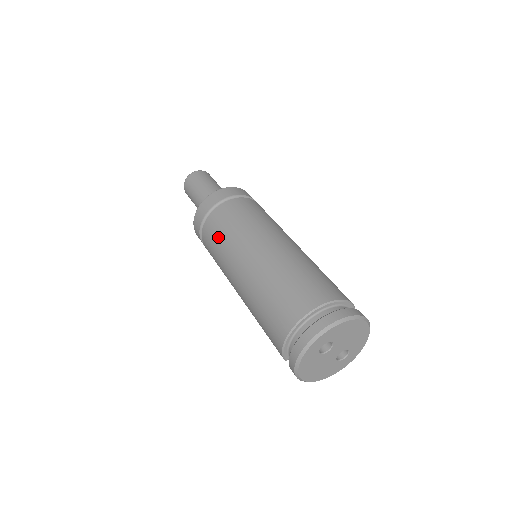
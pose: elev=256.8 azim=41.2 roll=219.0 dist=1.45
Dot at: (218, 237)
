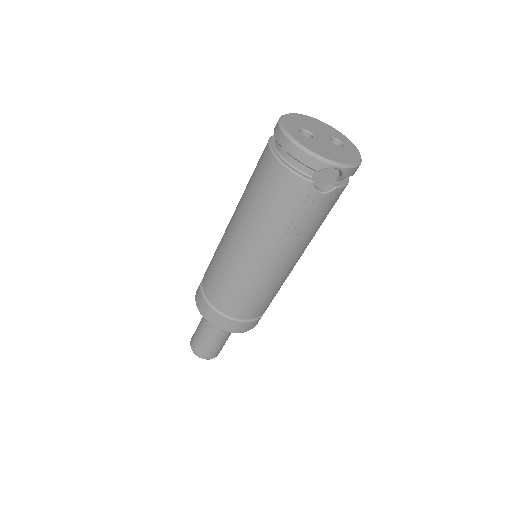
Dot at: (216, 274)
